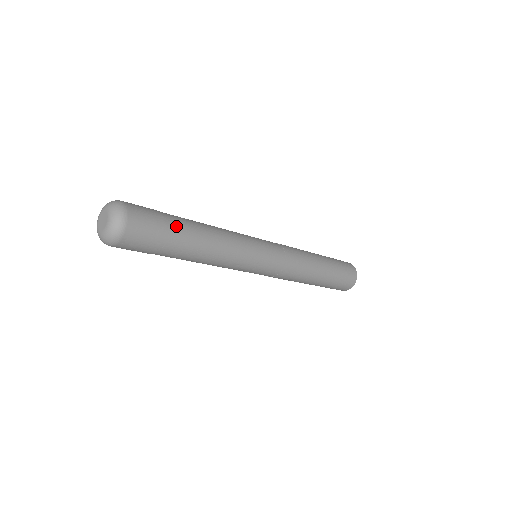
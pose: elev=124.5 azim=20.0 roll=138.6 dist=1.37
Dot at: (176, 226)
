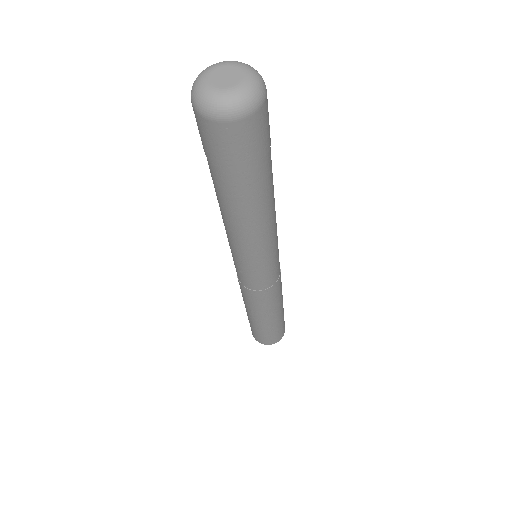
Dot at: occluded
